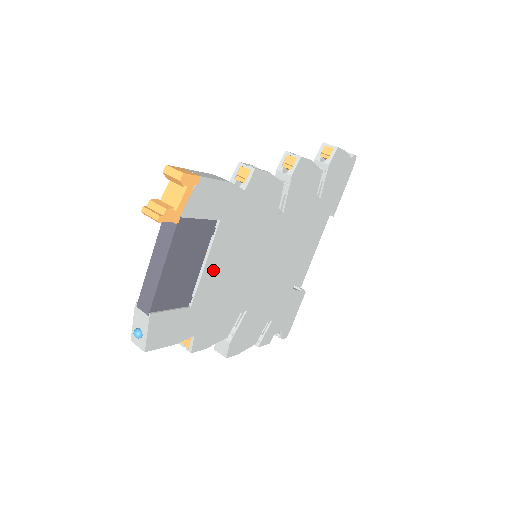
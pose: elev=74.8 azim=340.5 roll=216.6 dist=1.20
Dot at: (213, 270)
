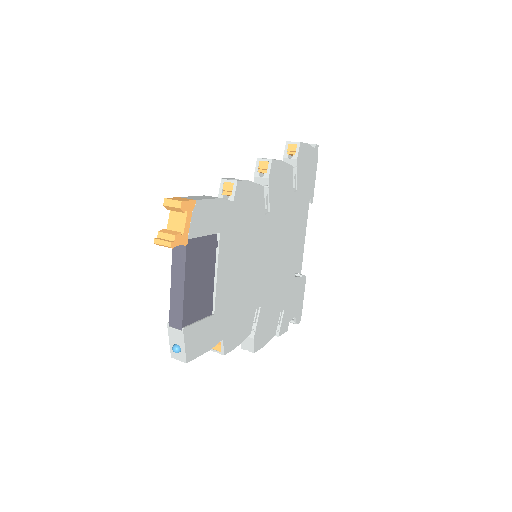
Dot at: (224, 277)
